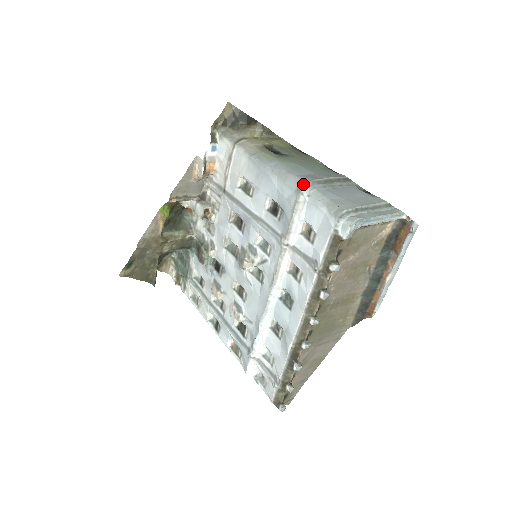
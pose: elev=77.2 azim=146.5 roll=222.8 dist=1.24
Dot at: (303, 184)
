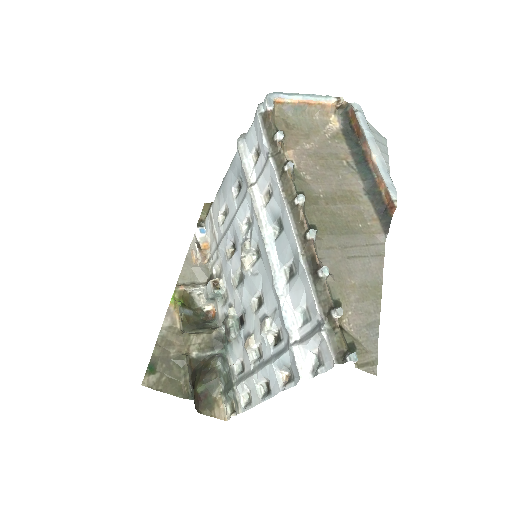
Dot at: occluded
